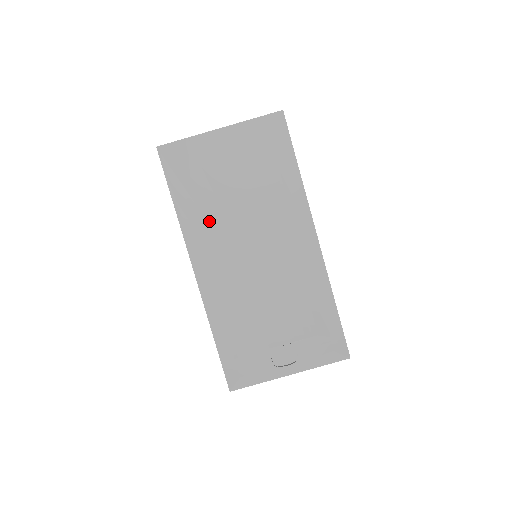
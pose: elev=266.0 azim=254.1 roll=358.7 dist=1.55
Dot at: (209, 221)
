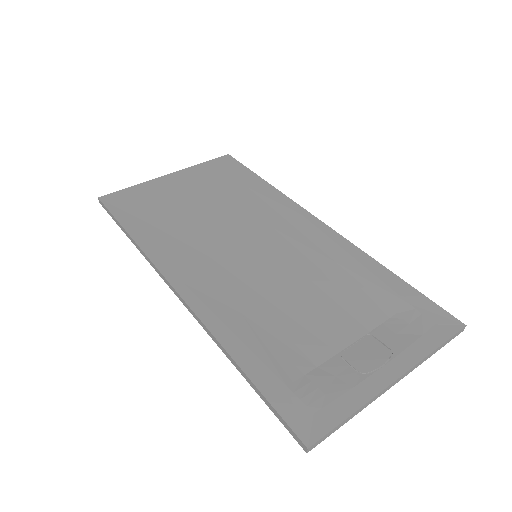
Dot at: (180, 238)
